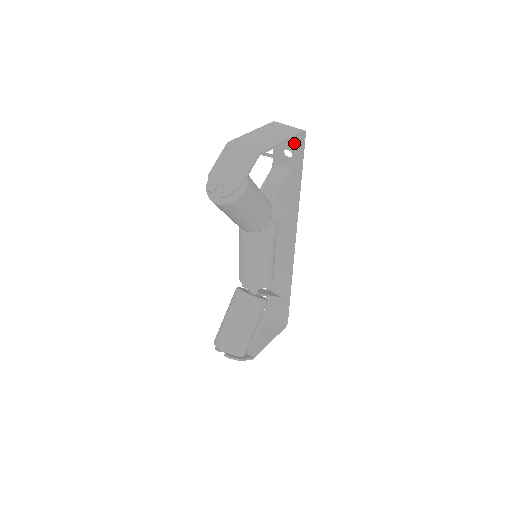
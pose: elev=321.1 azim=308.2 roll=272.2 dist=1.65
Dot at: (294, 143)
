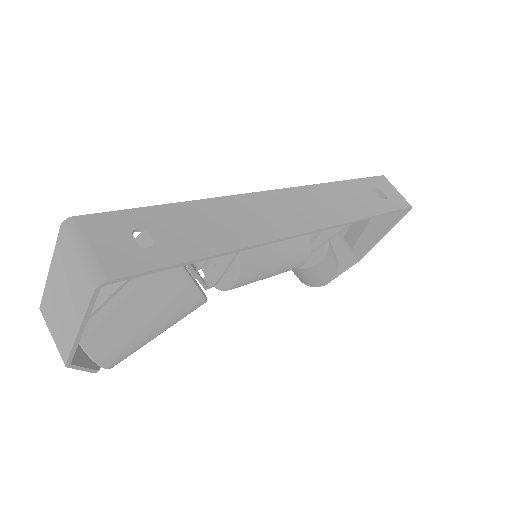
Dot at: (121, 259)
